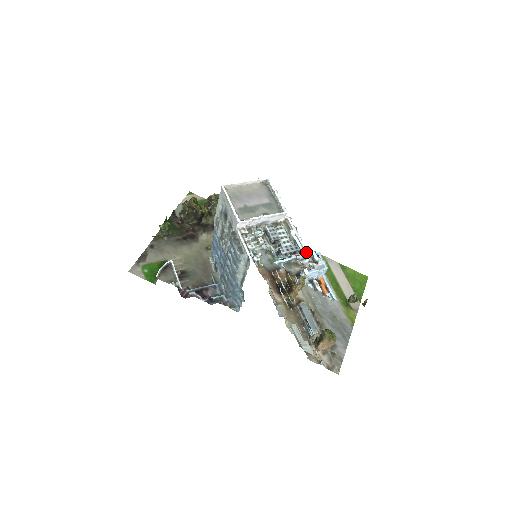
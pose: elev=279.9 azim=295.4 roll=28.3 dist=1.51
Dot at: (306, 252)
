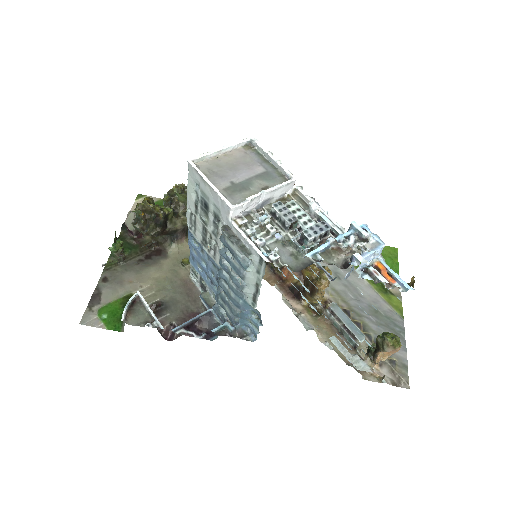
Dot at: (341, 229)
